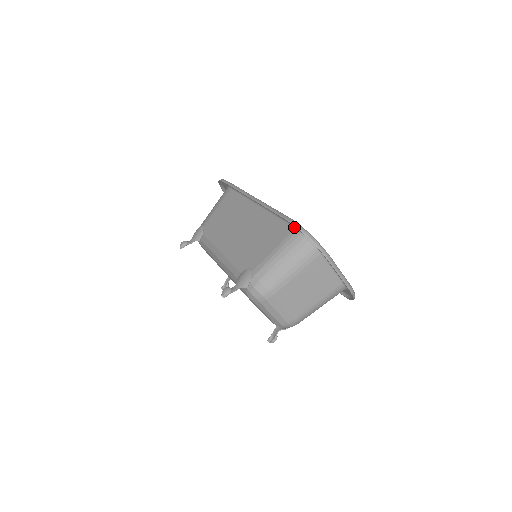
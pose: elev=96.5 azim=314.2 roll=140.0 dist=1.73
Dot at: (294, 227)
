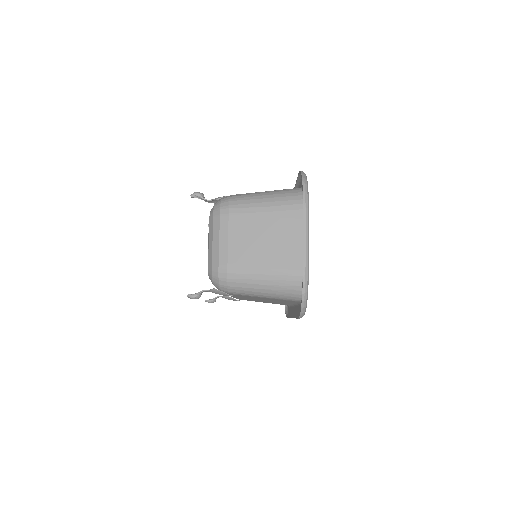
Dot at: occluded
